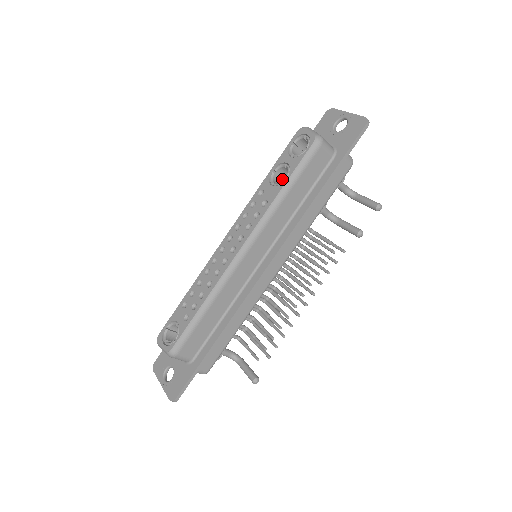
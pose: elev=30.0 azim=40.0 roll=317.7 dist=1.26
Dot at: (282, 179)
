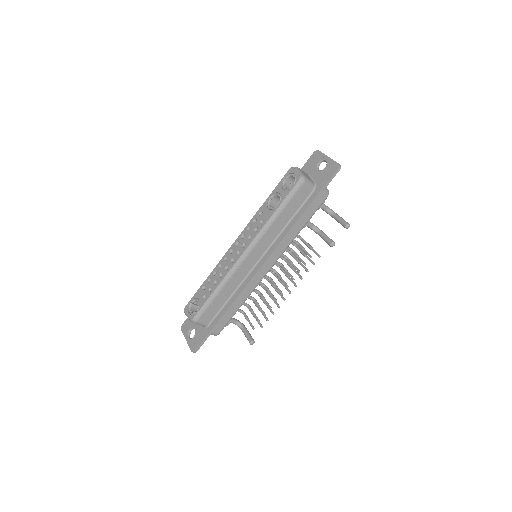
Dot at: (277, 202)
